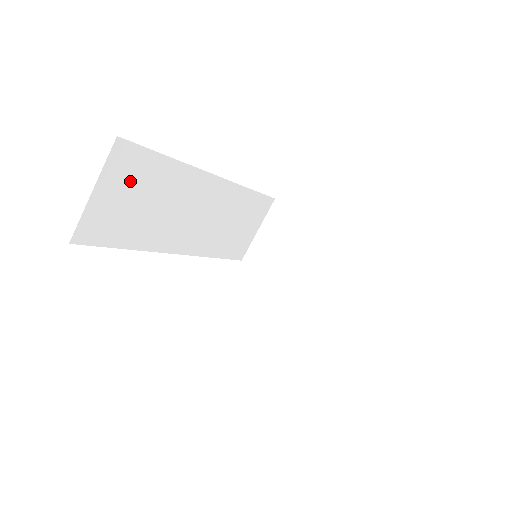
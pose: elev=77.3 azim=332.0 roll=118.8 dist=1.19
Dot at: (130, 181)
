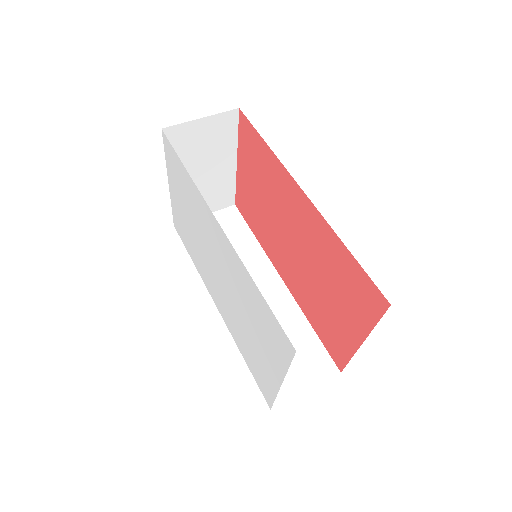
Dot at: (225, 228)
